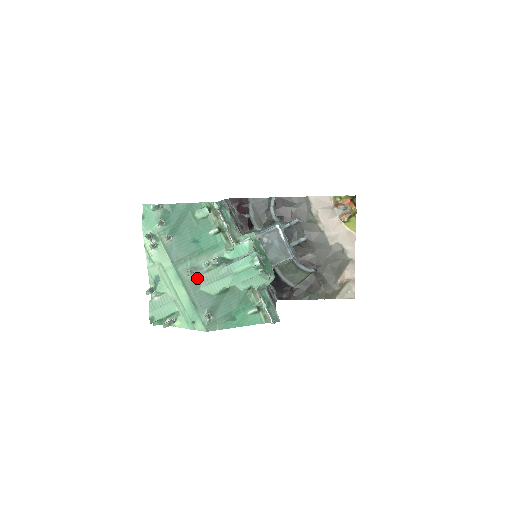
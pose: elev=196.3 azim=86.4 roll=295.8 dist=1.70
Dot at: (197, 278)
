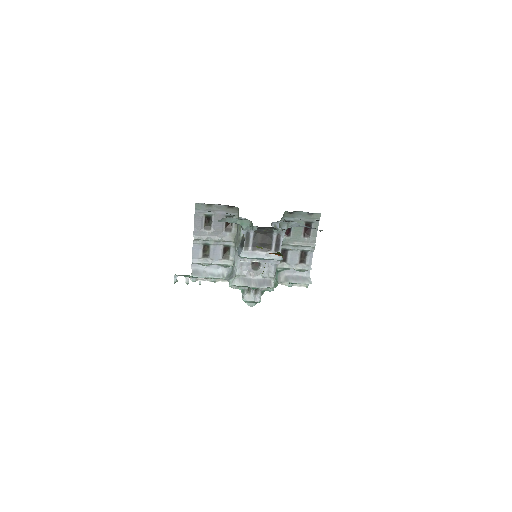
Dot at: occluded
